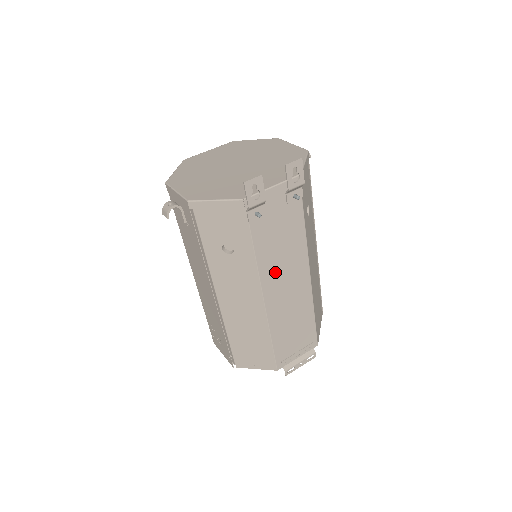
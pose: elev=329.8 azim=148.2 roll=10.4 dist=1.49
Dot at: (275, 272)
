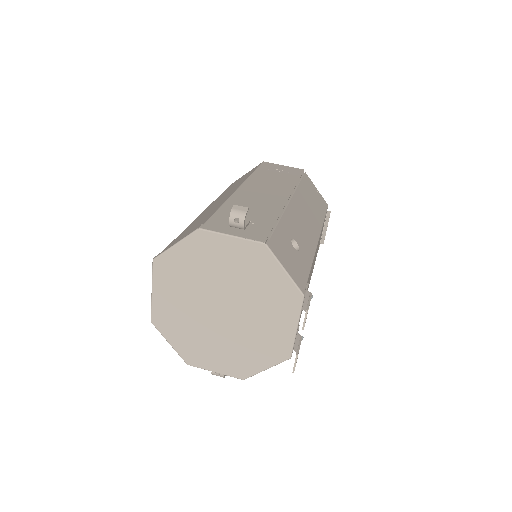
Dot at: occluded
